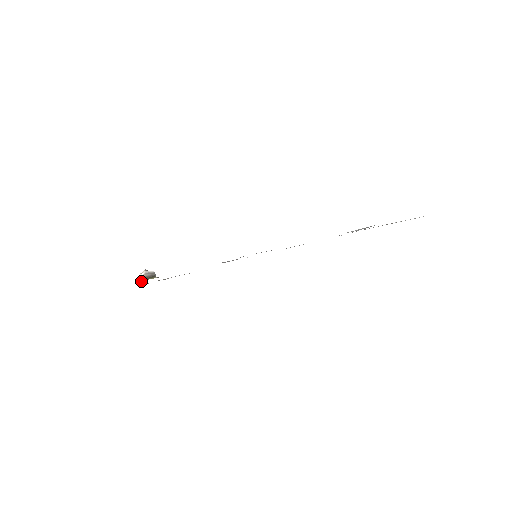
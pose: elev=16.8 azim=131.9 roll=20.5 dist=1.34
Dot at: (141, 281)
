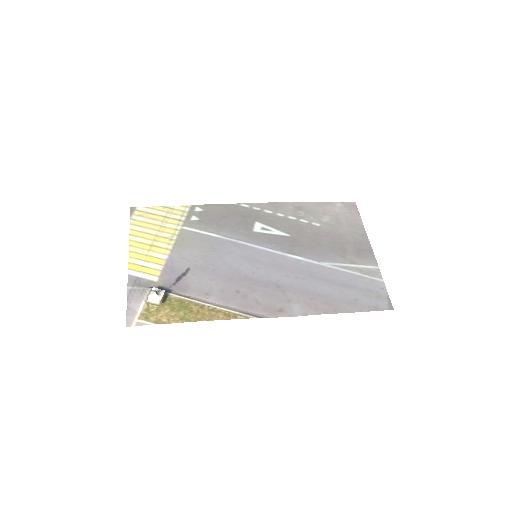
Dot at: (159, 307)
